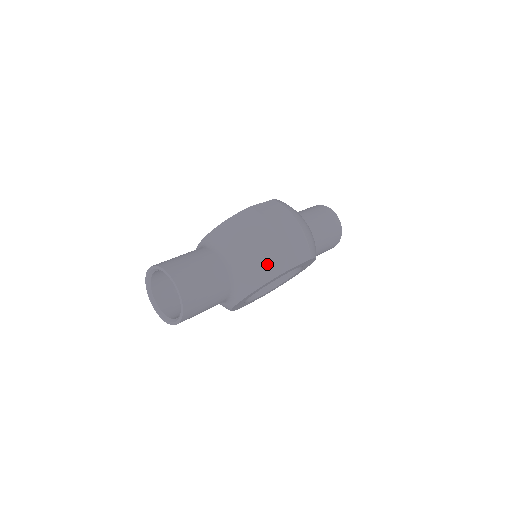
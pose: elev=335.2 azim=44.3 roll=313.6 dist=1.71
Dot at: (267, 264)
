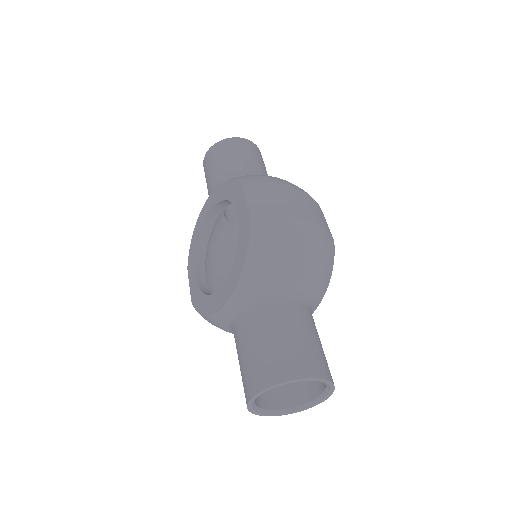
Dot at: (325, 258)
